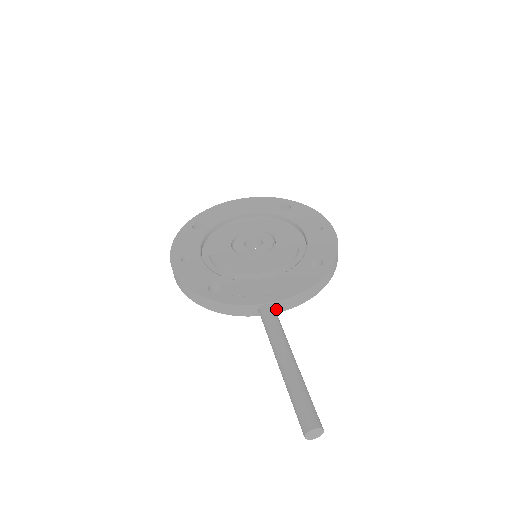
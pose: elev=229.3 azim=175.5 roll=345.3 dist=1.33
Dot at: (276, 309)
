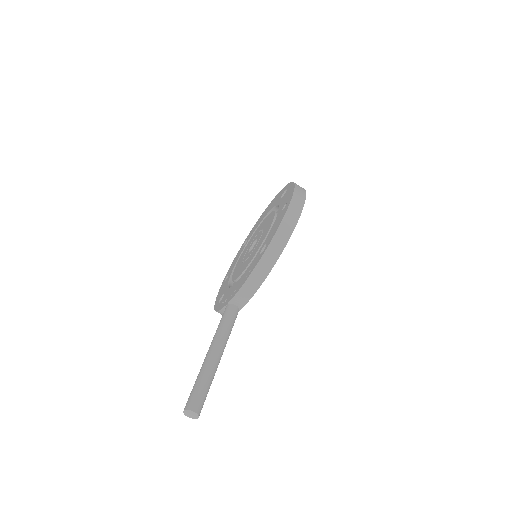
Dot at: (238, 305)
